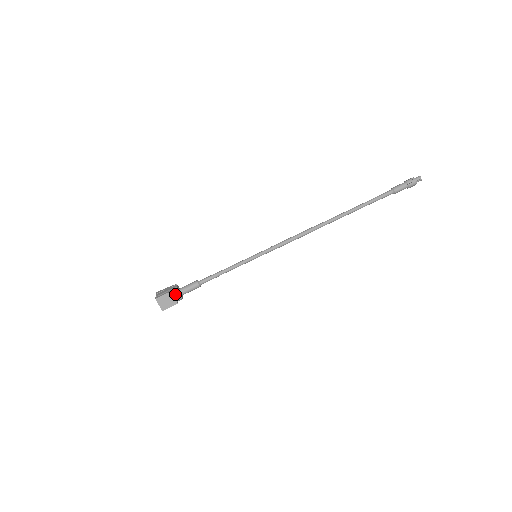
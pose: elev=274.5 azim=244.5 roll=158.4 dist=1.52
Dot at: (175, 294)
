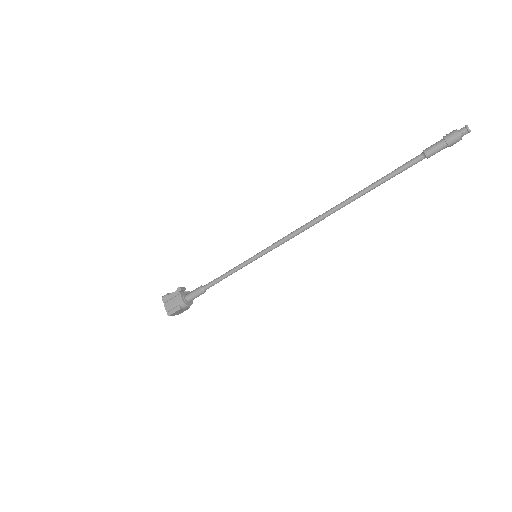
Dot at: (185, 307)
